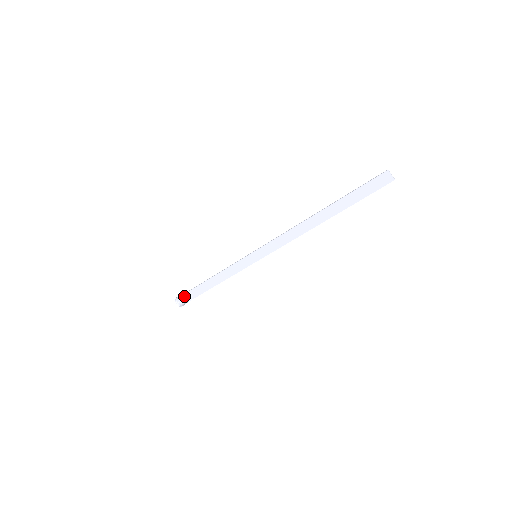
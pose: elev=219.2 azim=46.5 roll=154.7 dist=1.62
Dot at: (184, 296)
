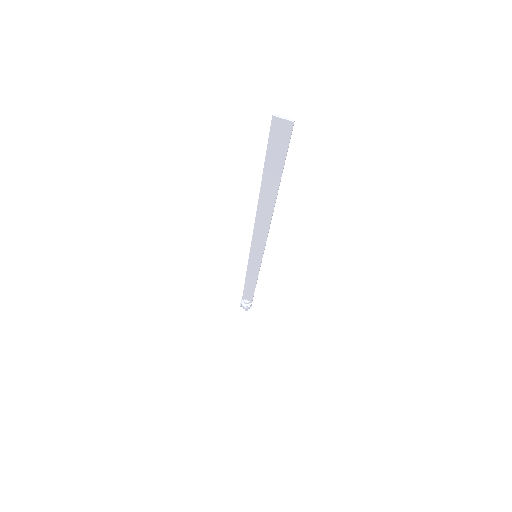
Dot at: (243, 301)
